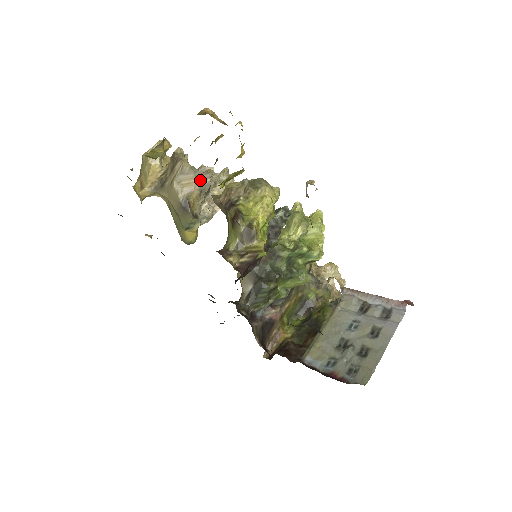
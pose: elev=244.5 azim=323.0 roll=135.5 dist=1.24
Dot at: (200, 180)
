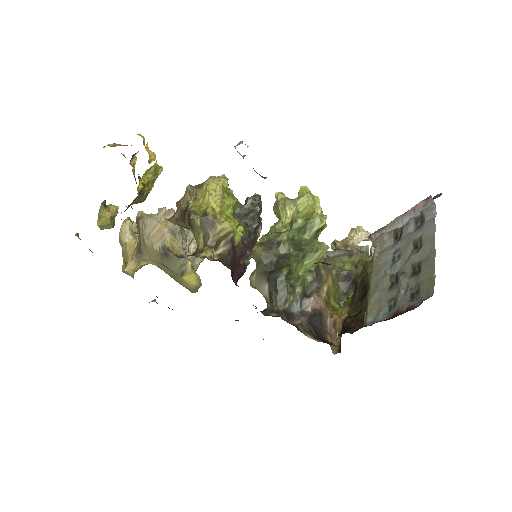
Dot at: (166, 223)
